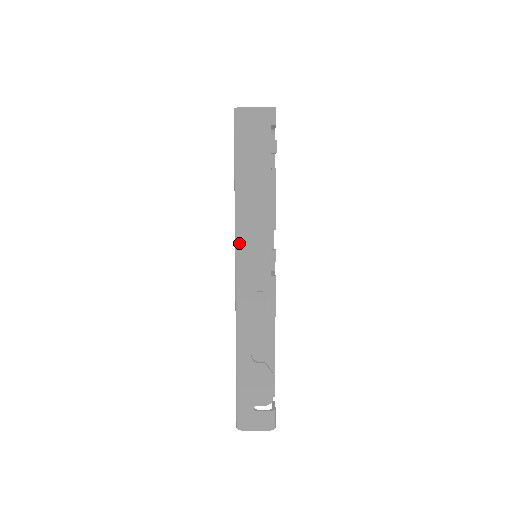
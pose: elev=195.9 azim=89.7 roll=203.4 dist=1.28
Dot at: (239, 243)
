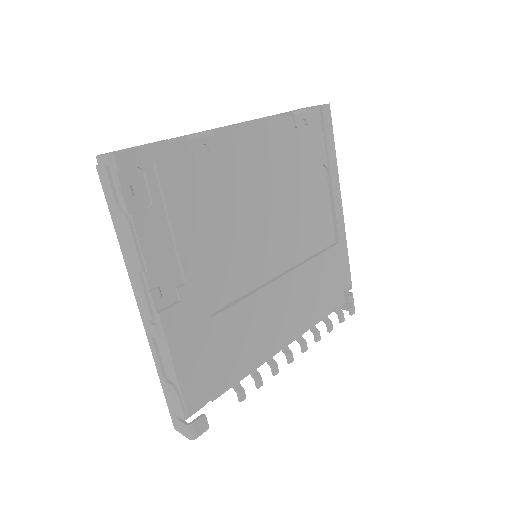
Dot at: (130, 280)
